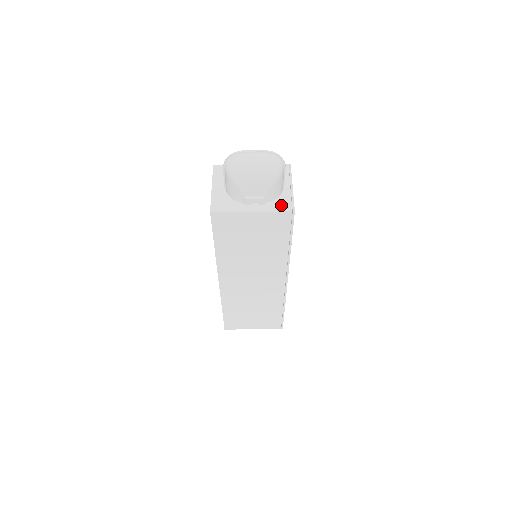
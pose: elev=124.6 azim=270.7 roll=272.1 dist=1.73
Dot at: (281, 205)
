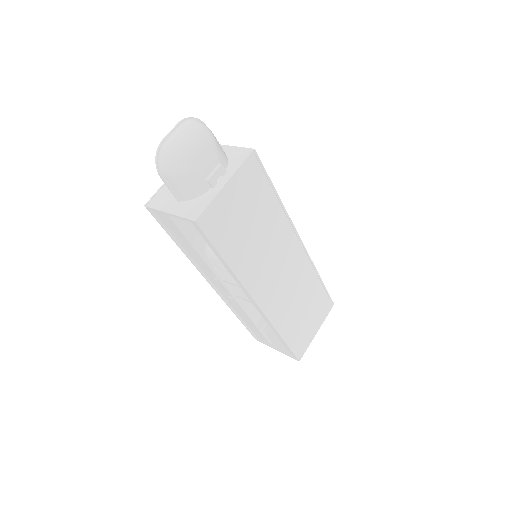
Dot at: (238, 158)
